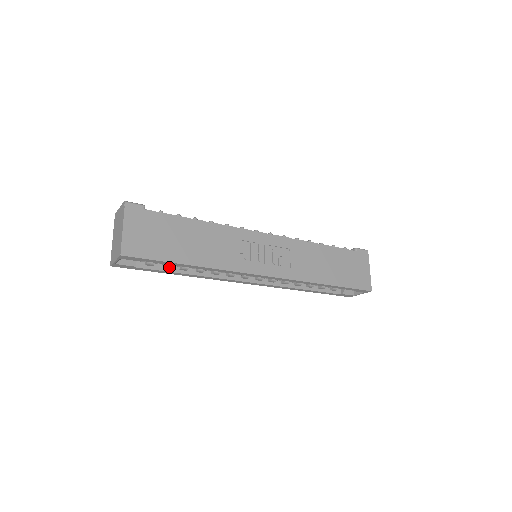
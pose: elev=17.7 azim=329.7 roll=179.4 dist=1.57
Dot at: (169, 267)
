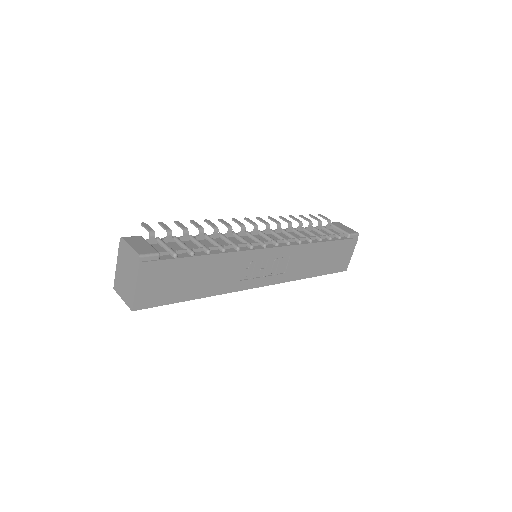
Dot at: occluded
